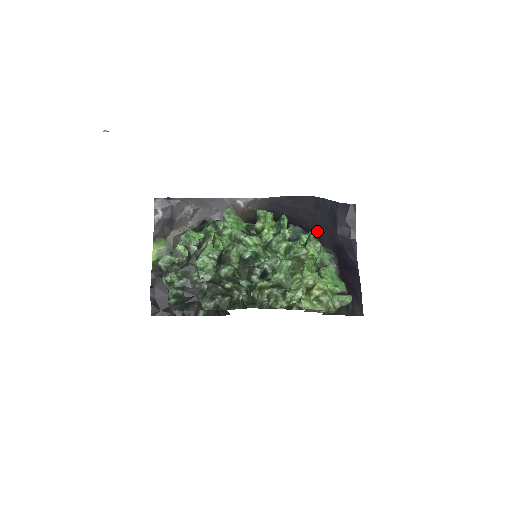
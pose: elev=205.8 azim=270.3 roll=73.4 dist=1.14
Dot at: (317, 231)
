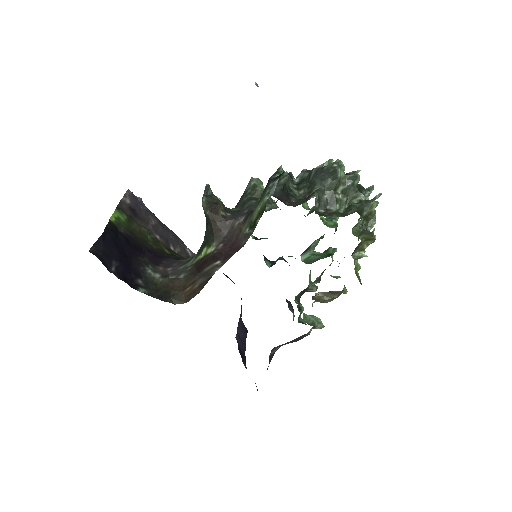
Dot at: (336, 248)
